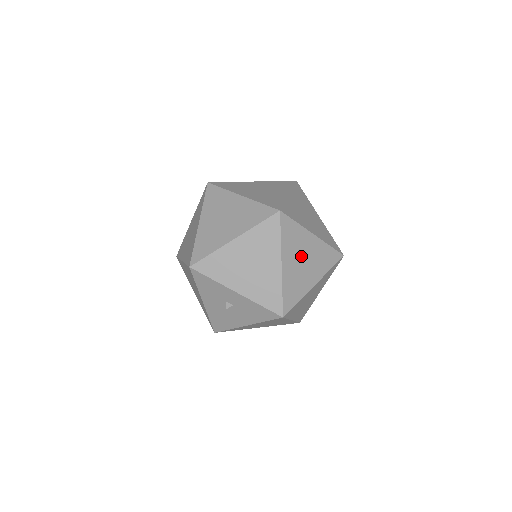
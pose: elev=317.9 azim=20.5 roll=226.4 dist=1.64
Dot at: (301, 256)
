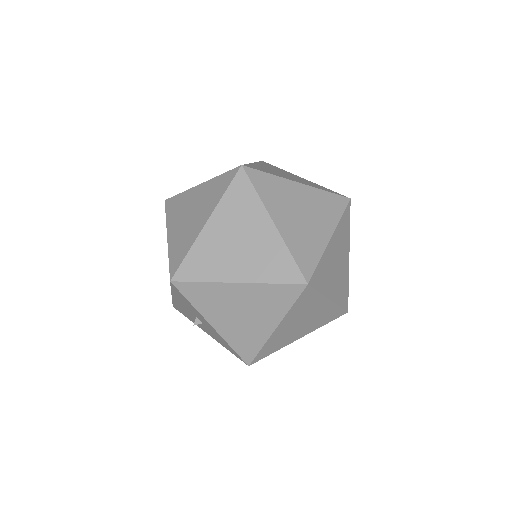
Dot at: (302, 319)
